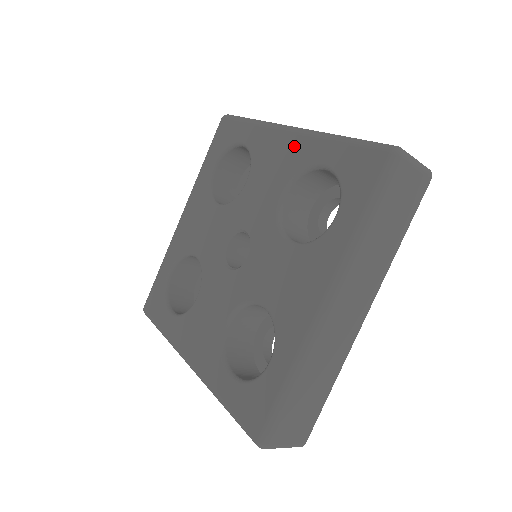
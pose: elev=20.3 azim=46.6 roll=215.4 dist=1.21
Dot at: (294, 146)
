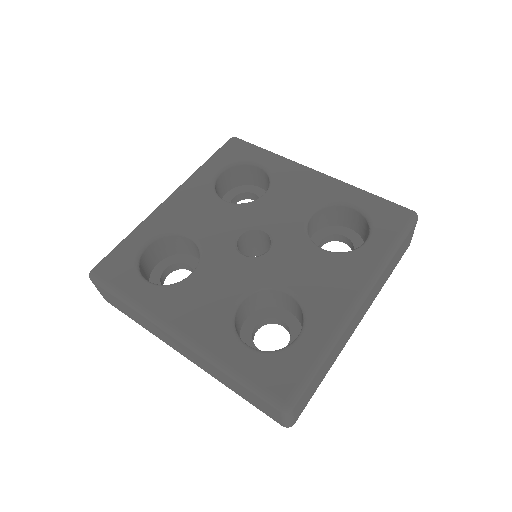
Dot at: (323, 183)
